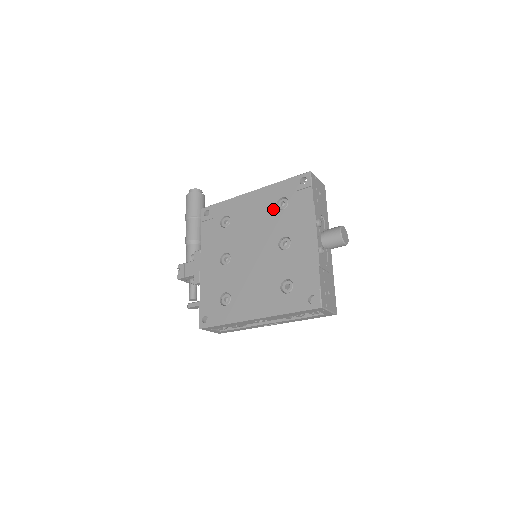
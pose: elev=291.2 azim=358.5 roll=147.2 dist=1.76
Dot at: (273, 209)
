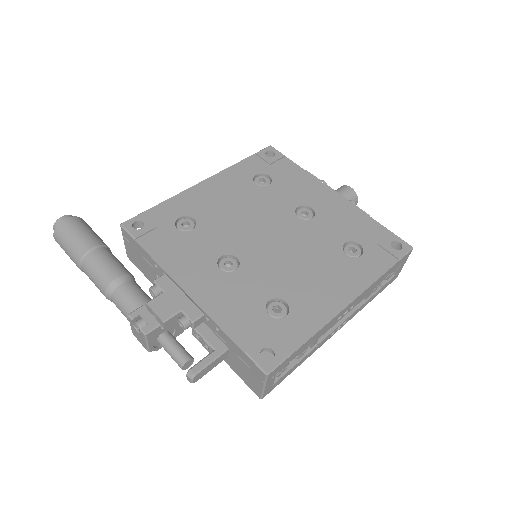
Dot at: (255, 188)
